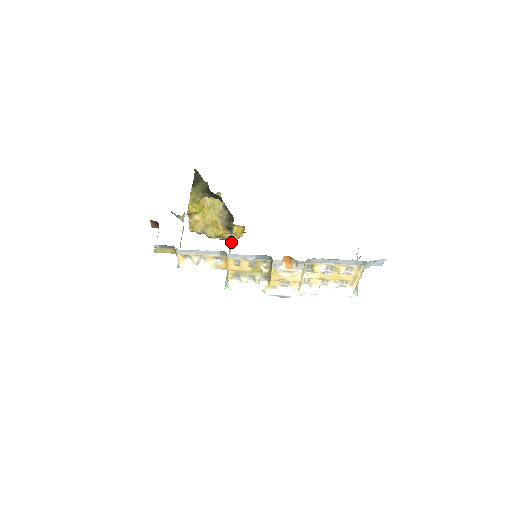
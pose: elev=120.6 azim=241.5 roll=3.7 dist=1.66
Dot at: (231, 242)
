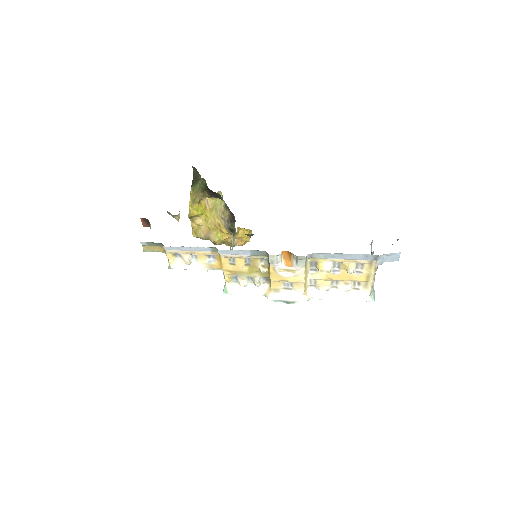
Dot at: occluded
